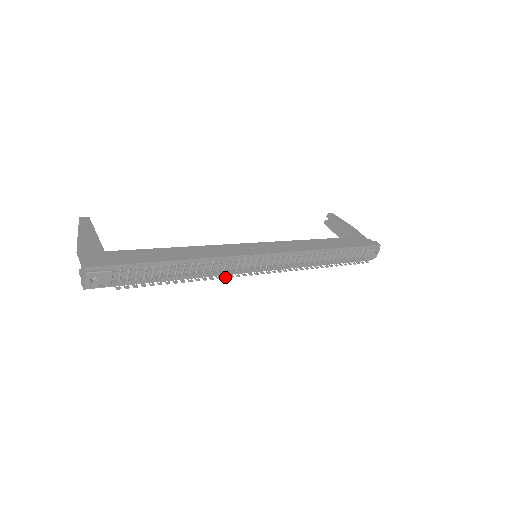
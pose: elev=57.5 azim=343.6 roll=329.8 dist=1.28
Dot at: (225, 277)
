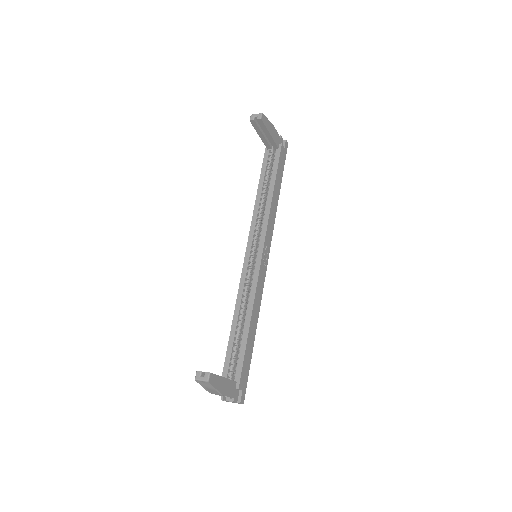
Dot at: occluded
